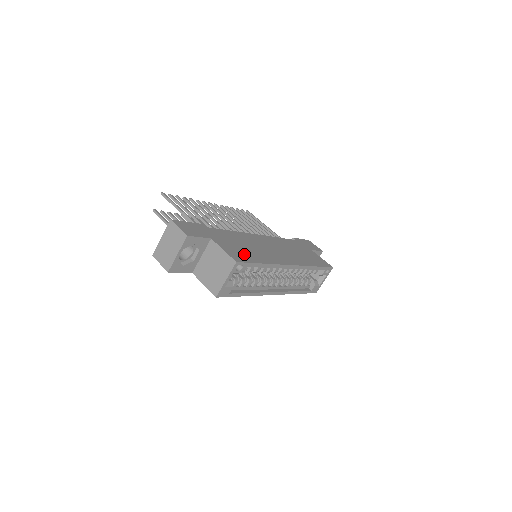
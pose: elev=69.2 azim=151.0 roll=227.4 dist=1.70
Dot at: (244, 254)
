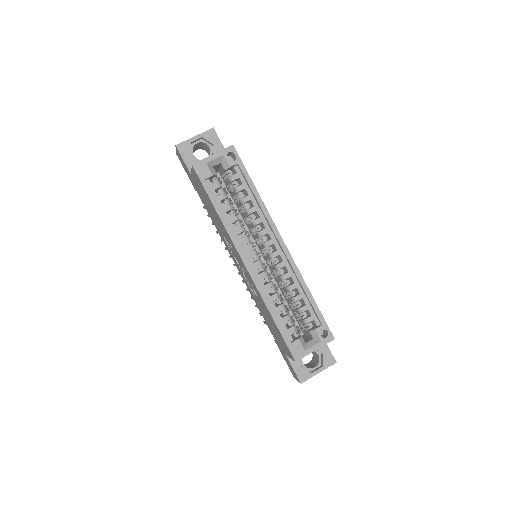
Dot at: occluded
